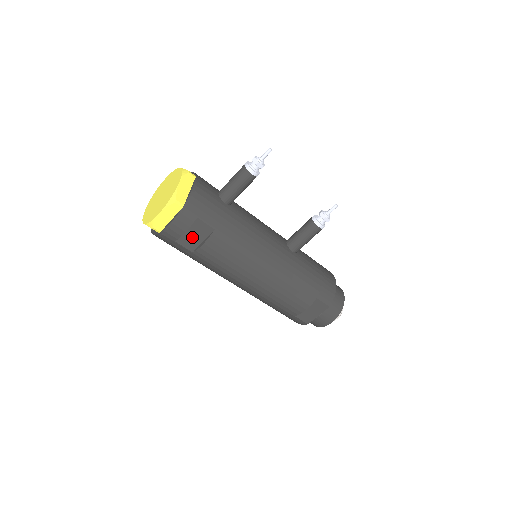
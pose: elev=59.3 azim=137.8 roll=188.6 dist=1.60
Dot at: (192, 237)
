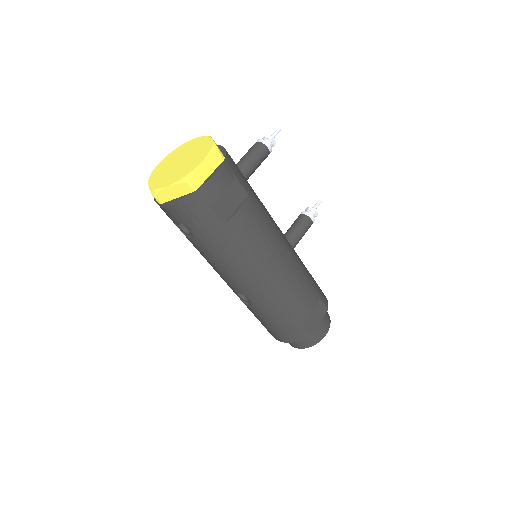
Dot at: (226, 202)
